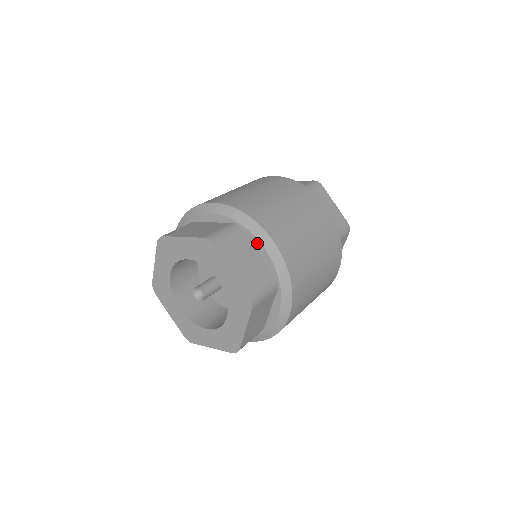
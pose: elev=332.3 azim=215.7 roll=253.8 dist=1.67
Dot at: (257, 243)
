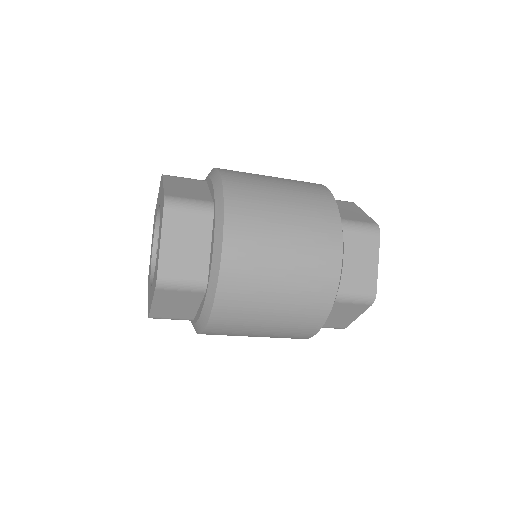
Dot at: (210, 182)
